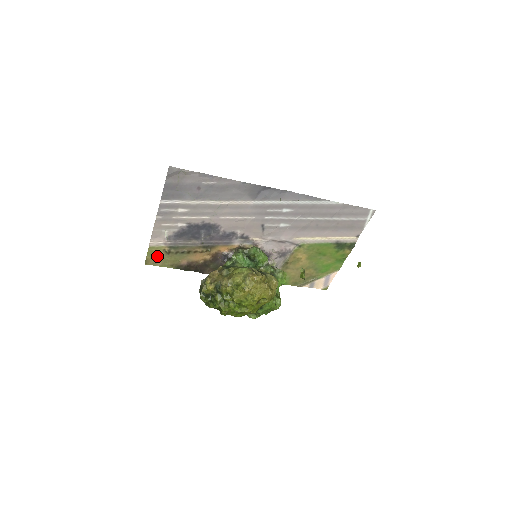
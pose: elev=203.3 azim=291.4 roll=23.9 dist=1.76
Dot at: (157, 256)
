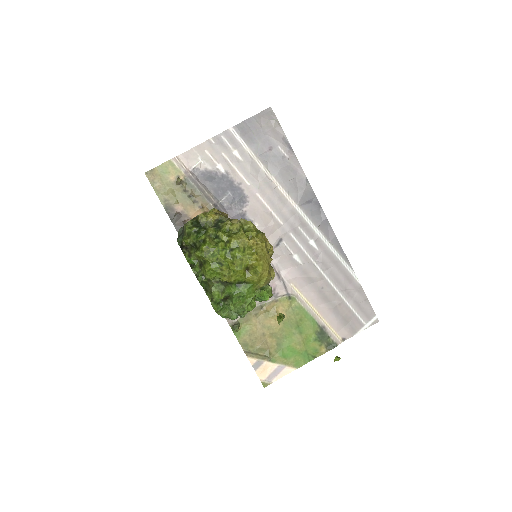
Dot at: (165, 177)
